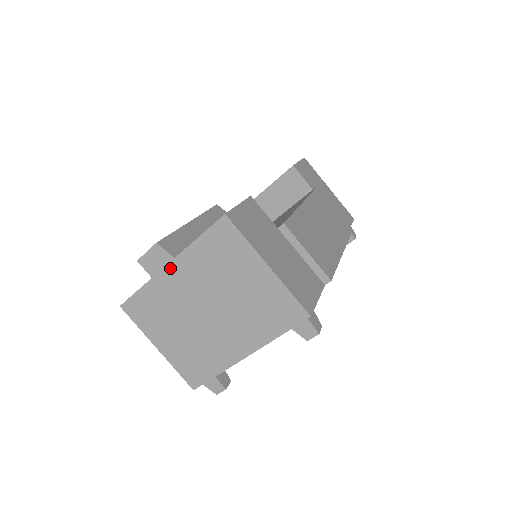
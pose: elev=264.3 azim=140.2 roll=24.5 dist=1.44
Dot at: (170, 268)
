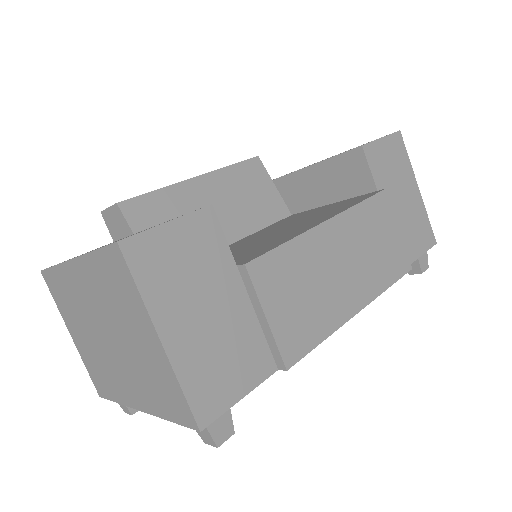
Dot at: (73, 265)
